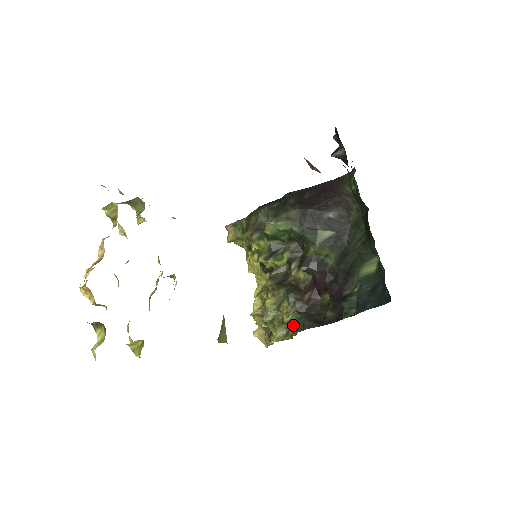
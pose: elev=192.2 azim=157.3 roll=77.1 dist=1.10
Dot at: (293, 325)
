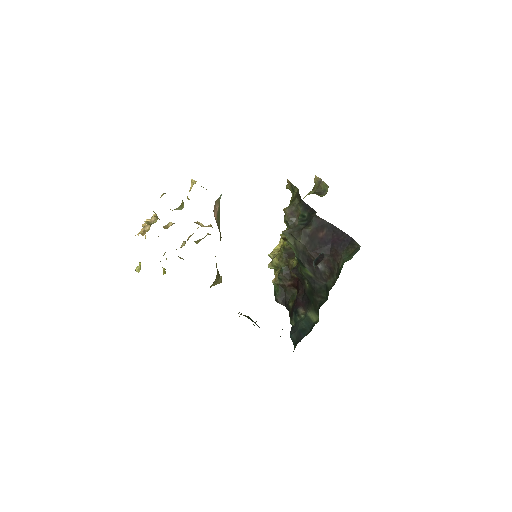
Dot at: (274, 288)
